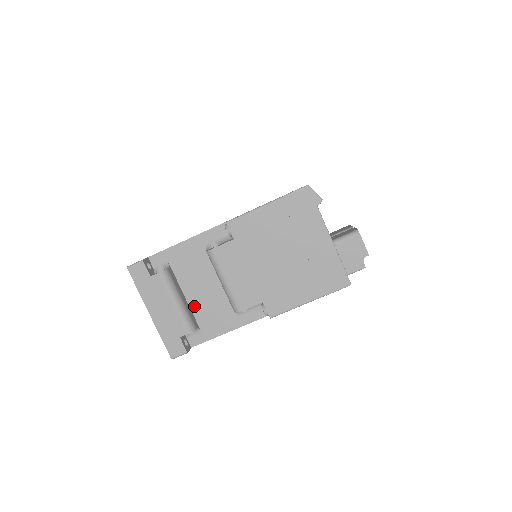
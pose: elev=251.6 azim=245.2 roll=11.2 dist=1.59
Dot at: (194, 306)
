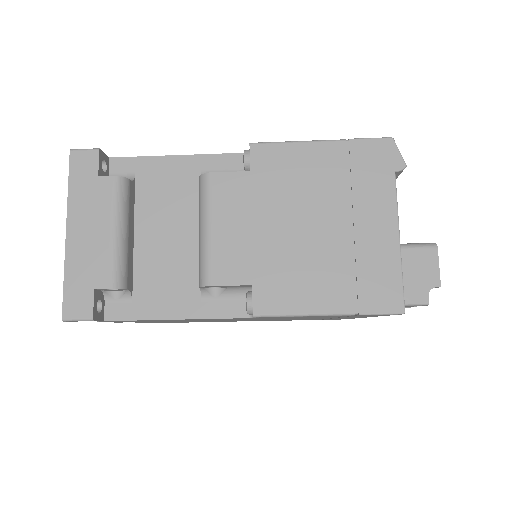
Dot at: (141, 256)
